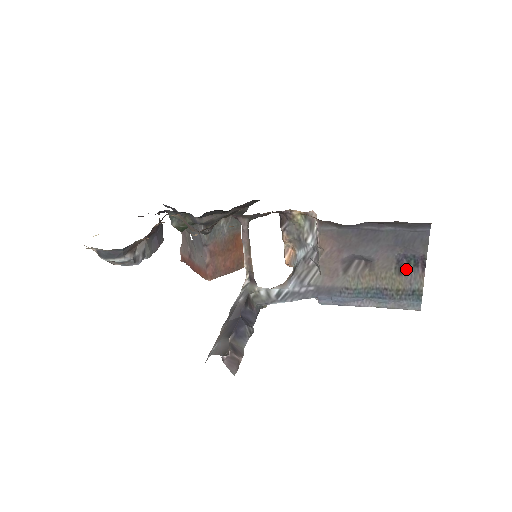
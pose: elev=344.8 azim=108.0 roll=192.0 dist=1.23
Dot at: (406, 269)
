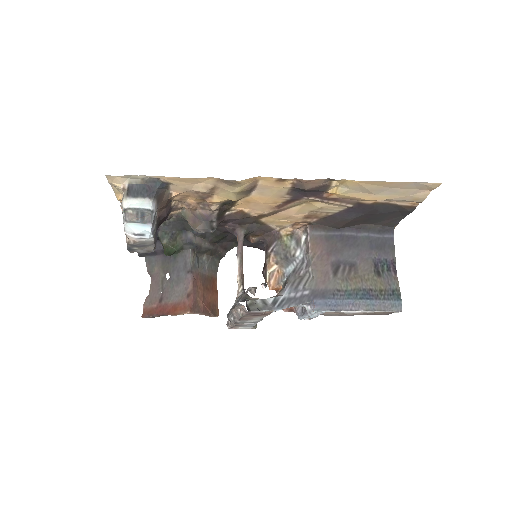
Dot at: (382, 273)
